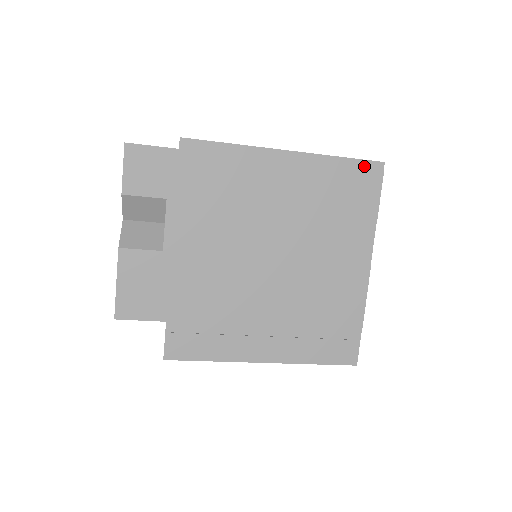
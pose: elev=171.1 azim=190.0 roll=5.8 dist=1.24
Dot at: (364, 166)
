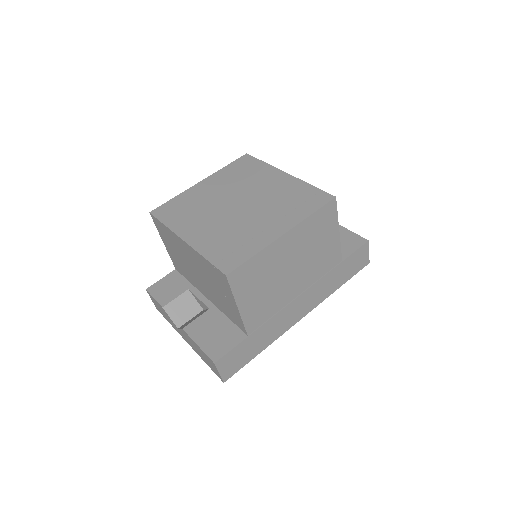
Dot at: (239, 160)
